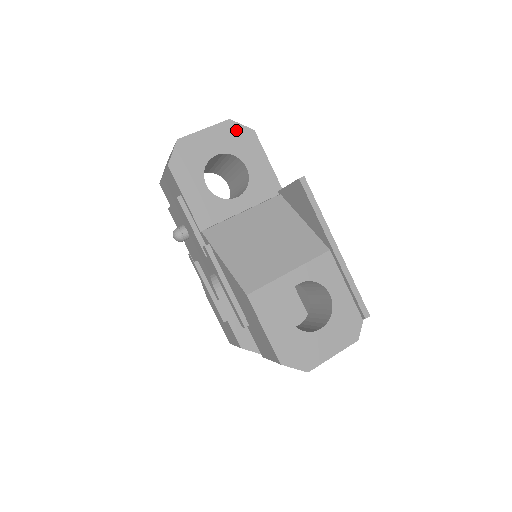
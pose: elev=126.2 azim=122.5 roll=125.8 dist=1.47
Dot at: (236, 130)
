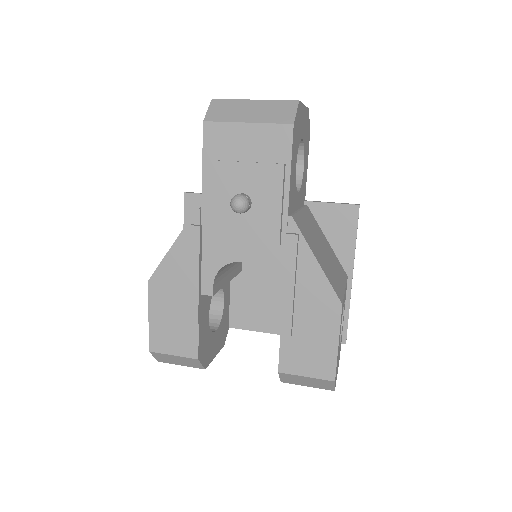
Dot at: (308, 123)
